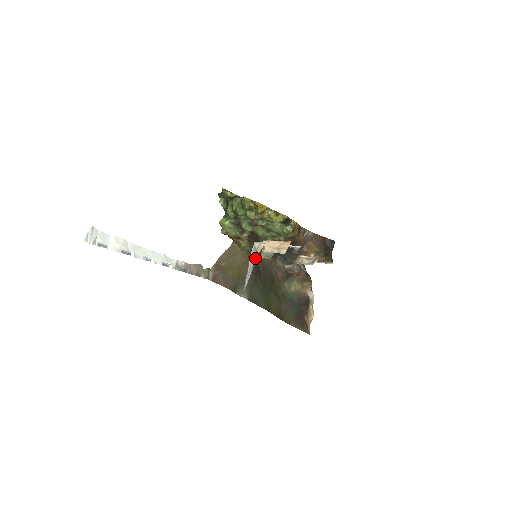
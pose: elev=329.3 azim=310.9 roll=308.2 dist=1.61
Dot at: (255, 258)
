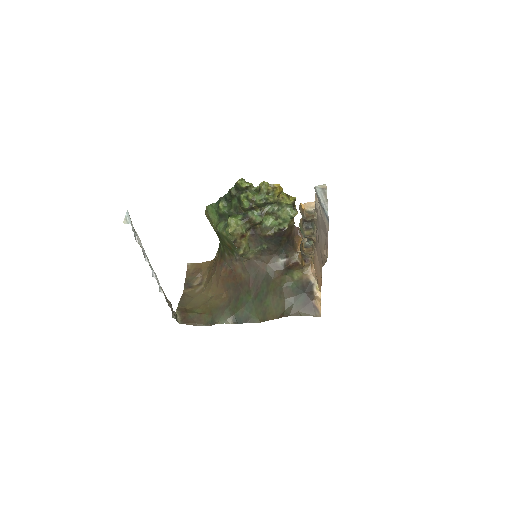
Dot at: (325, 193)
